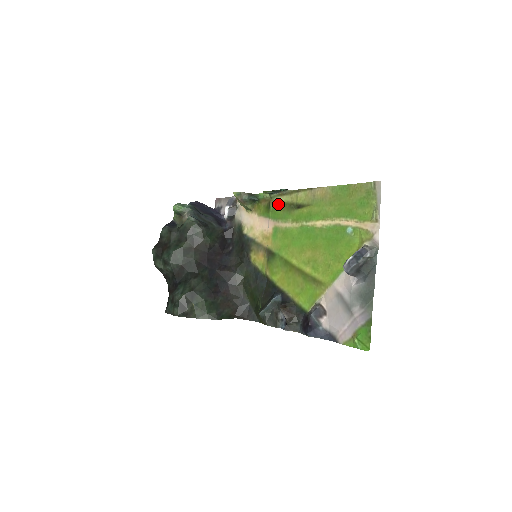
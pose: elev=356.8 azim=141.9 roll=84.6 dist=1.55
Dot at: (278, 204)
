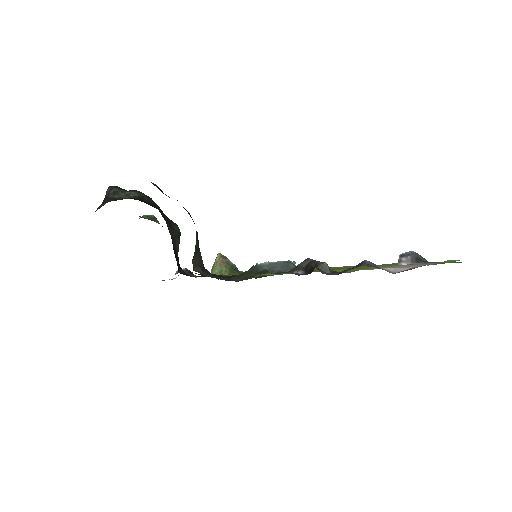
Dot at: occluded
